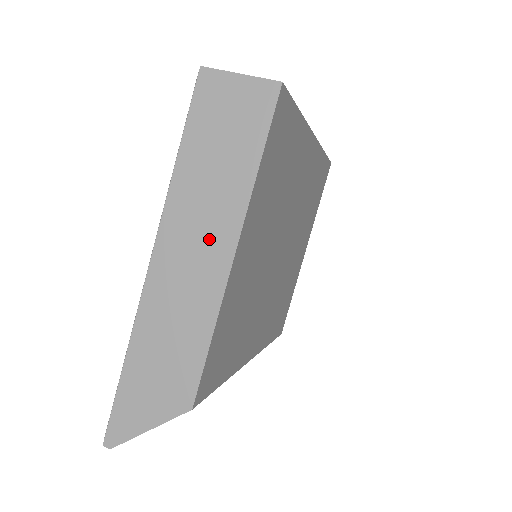
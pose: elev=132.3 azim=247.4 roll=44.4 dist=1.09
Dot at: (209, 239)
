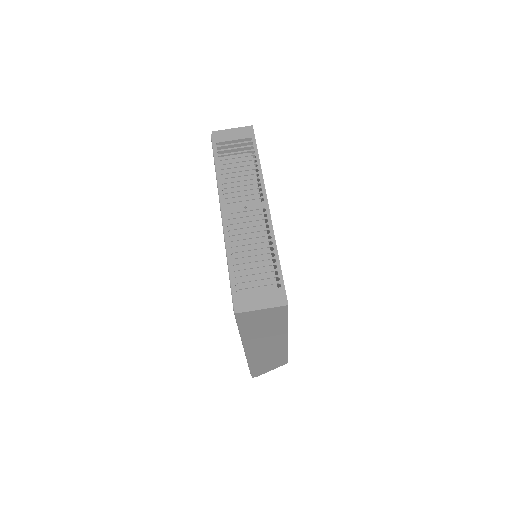
Dot at: (273, 341)
